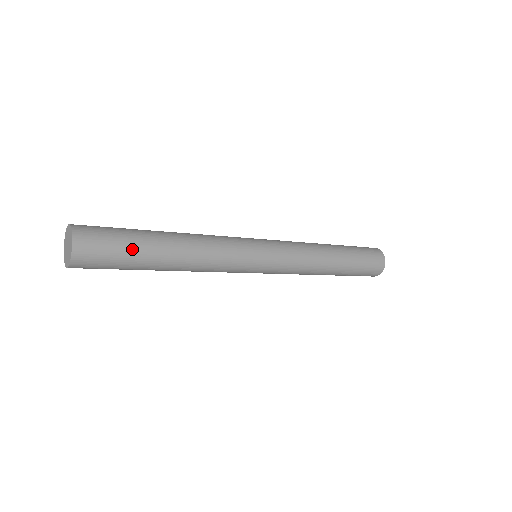
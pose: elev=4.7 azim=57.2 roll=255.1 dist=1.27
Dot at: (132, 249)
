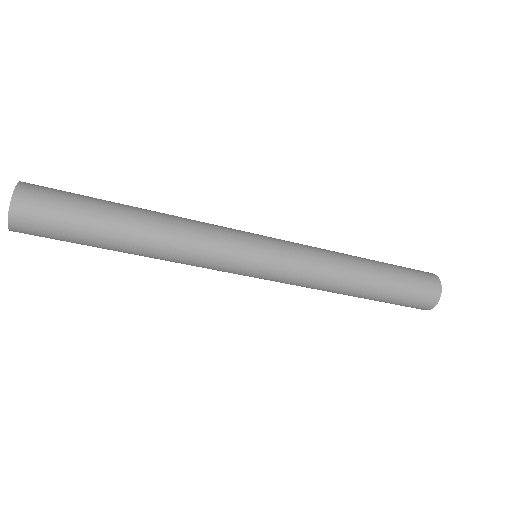
Dot at: (82, 229)
